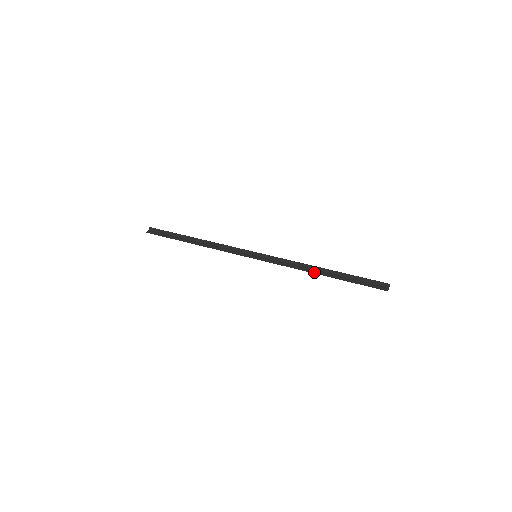
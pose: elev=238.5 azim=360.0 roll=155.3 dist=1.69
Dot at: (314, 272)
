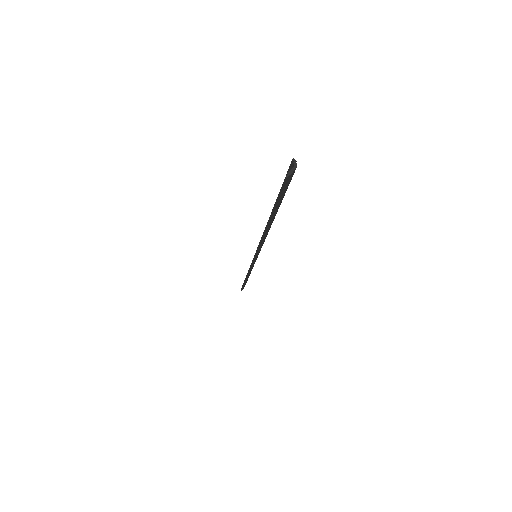
Dot at: (263, 232)
